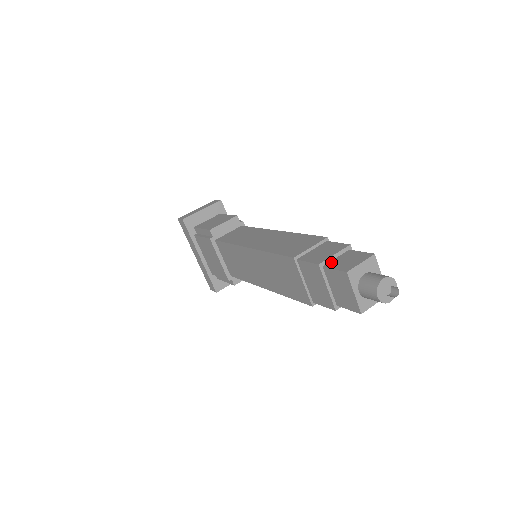
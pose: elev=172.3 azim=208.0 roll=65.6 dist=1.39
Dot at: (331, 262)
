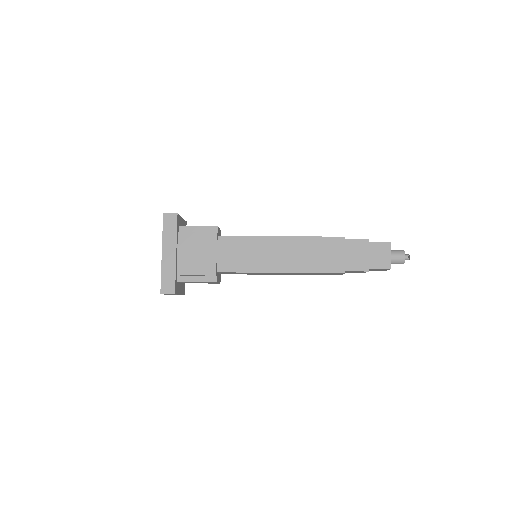
Dot at: occluded
